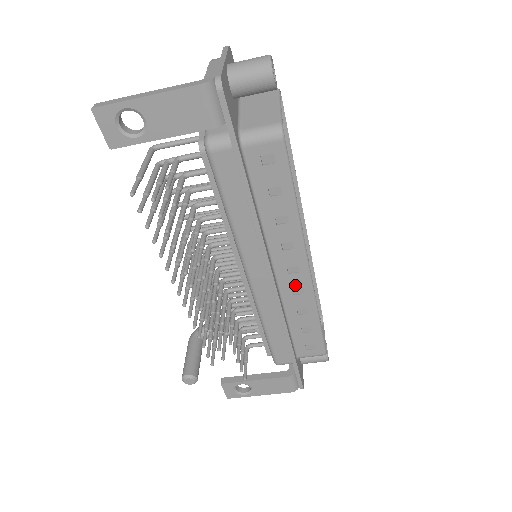
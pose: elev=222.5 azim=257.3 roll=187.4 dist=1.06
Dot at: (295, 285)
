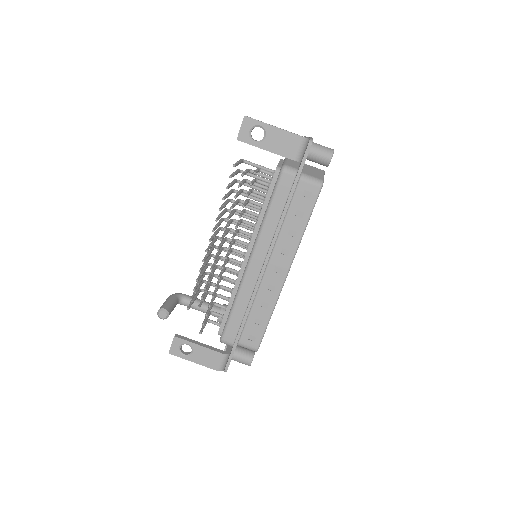
Dot at: (272, 282)
